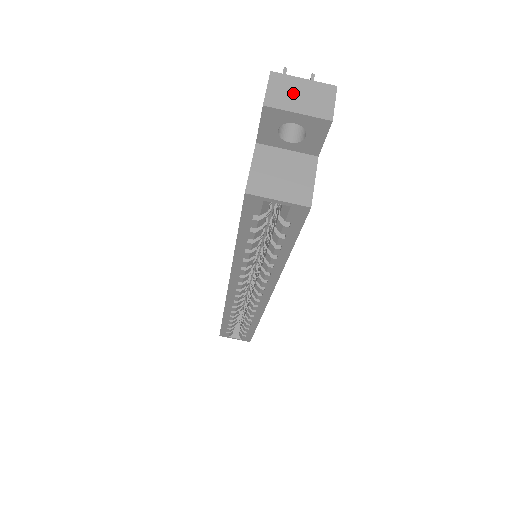
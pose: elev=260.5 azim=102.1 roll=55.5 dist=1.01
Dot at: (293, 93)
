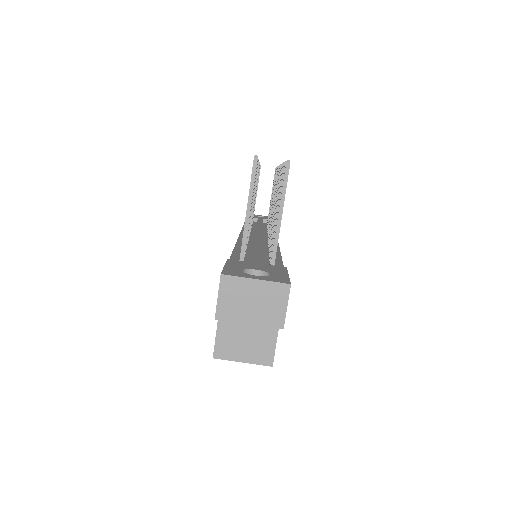
Dot at: (244, 300)
